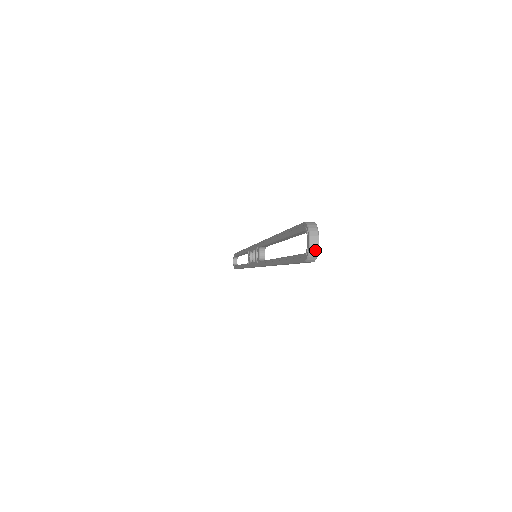
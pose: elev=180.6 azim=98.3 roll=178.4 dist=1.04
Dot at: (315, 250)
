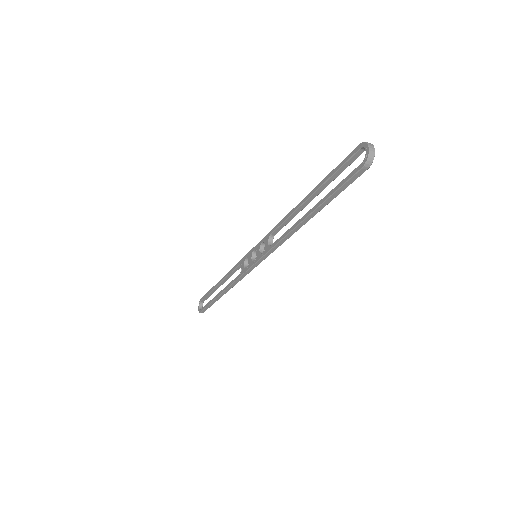
Dot at: (373, 155)
